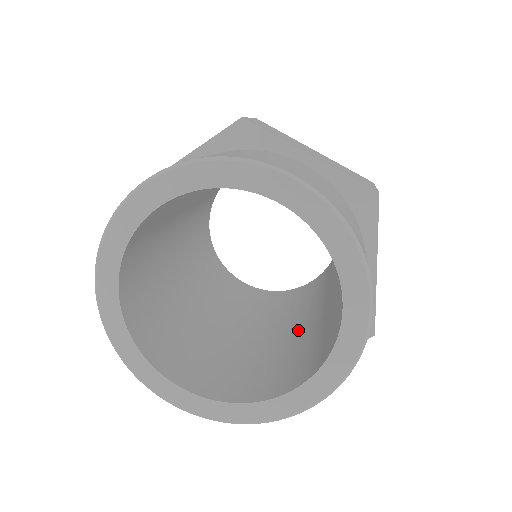
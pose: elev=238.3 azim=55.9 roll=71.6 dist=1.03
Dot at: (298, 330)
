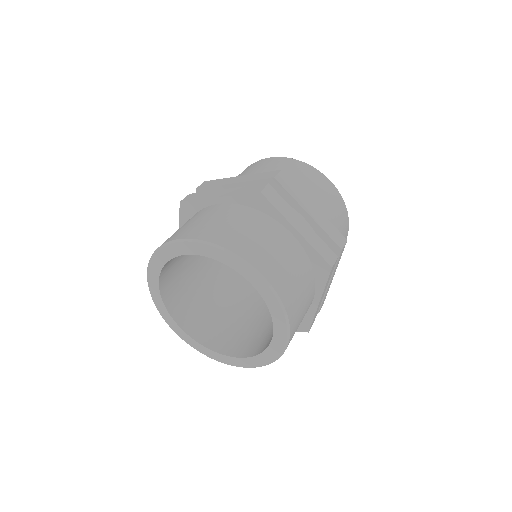
Dot at: occluded
